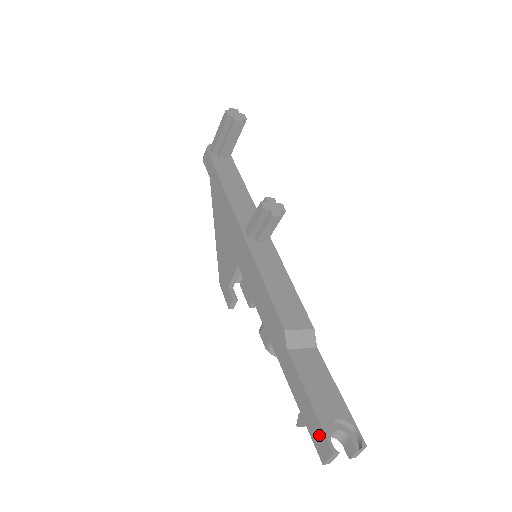
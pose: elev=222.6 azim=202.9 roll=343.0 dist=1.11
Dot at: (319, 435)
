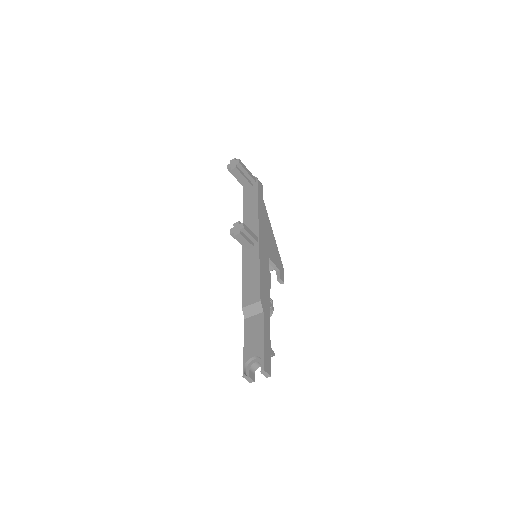
Dot at: (245, 367)
